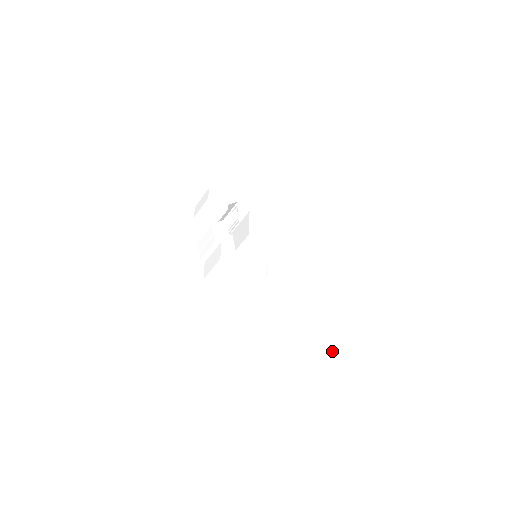
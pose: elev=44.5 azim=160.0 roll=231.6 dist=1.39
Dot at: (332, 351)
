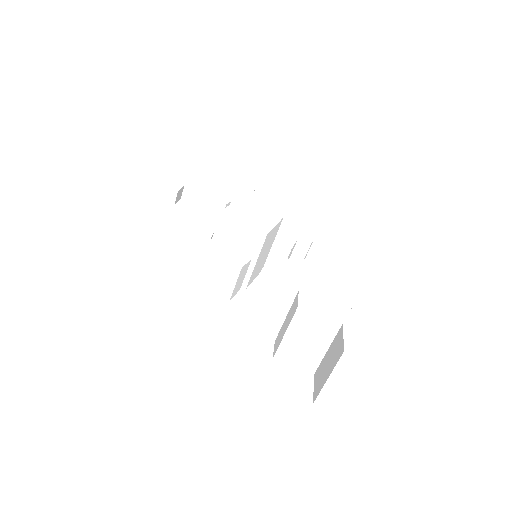
Dot at: (329, 373)
